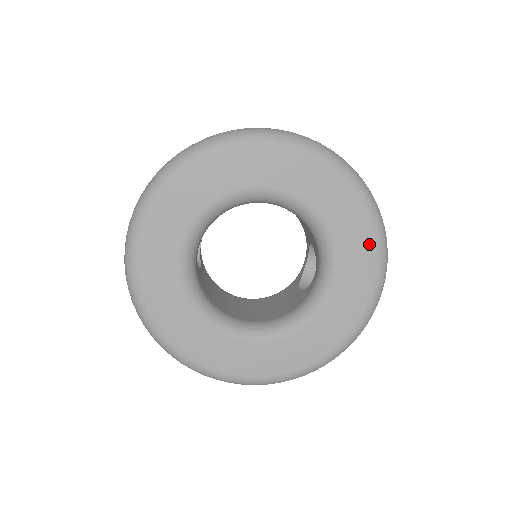
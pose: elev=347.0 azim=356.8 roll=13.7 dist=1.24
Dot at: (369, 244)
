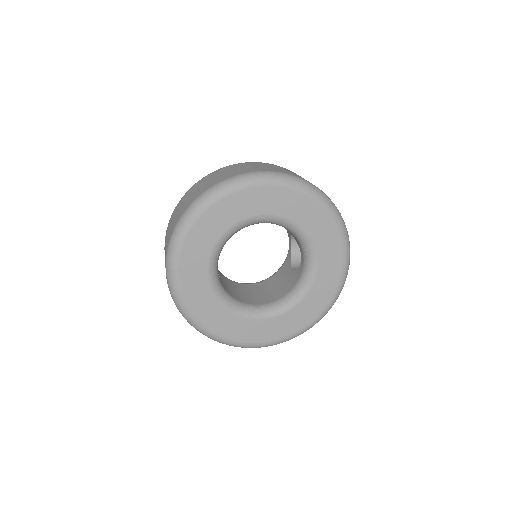
Dot at: (333, 230)
